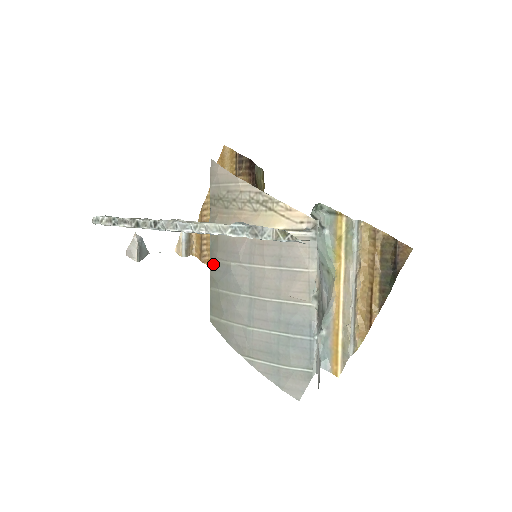
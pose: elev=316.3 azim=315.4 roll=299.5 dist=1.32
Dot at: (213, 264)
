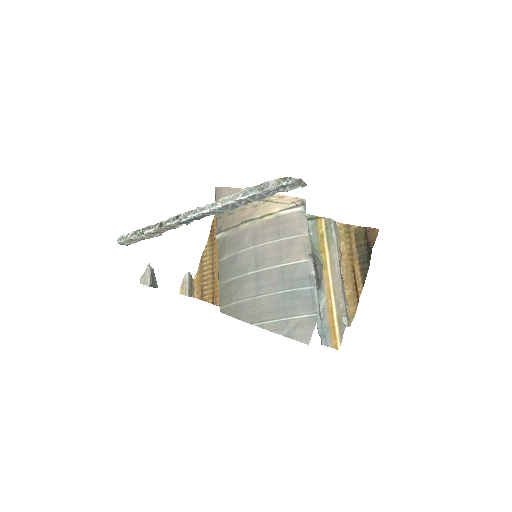
Dot at: (221, 263)
